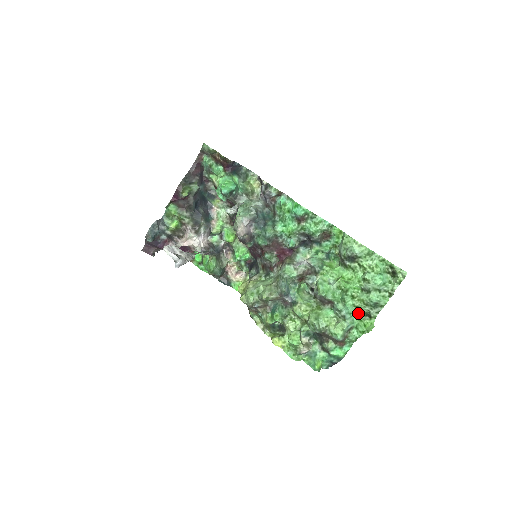
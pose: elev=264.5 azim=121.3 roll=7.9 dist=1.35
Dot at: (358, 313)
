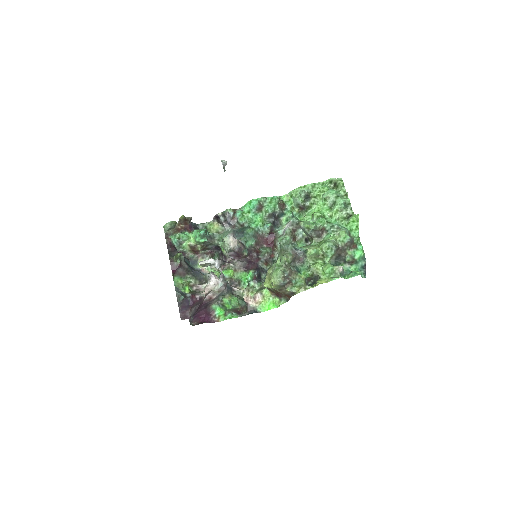
Dot at: (343, 223)
